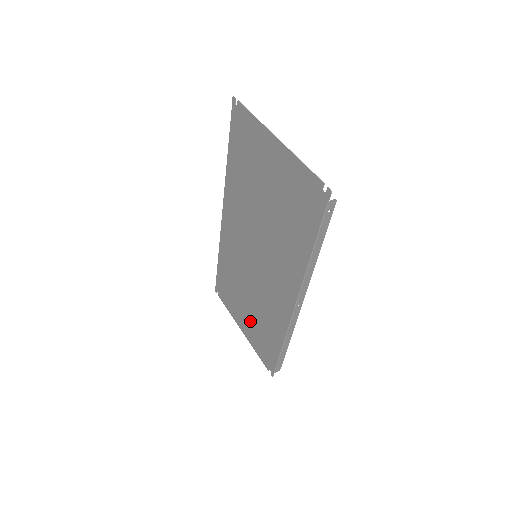
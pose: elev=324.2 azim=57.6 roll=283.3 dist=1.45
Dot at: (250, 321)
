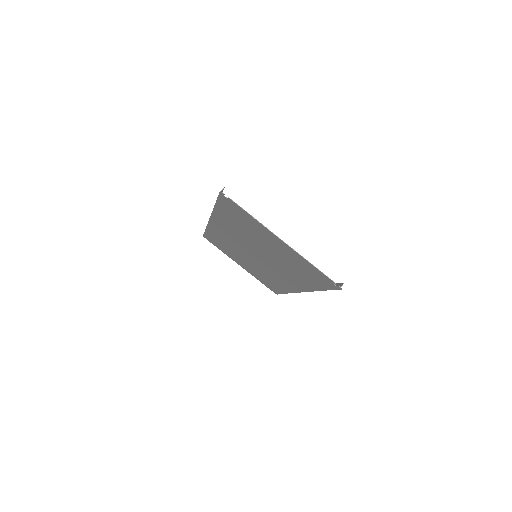
Dot at: (250, 269)
